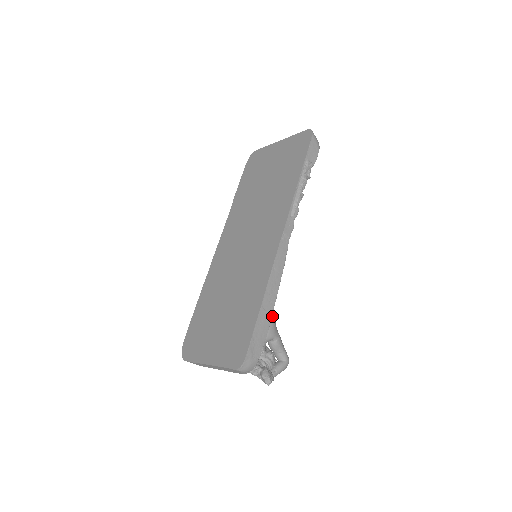
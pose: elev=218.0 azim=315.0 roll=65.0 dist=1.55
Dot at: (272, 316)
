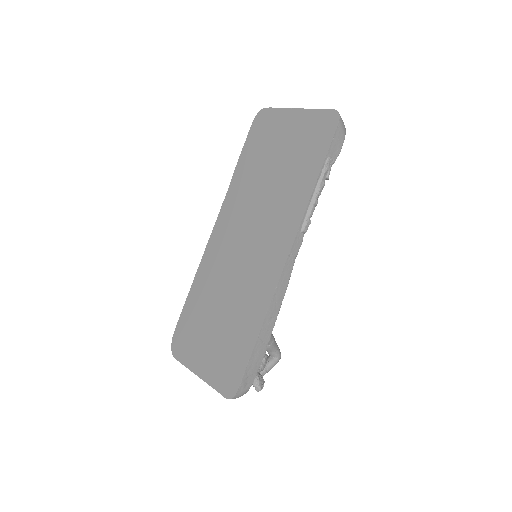
Dot at: occluded
